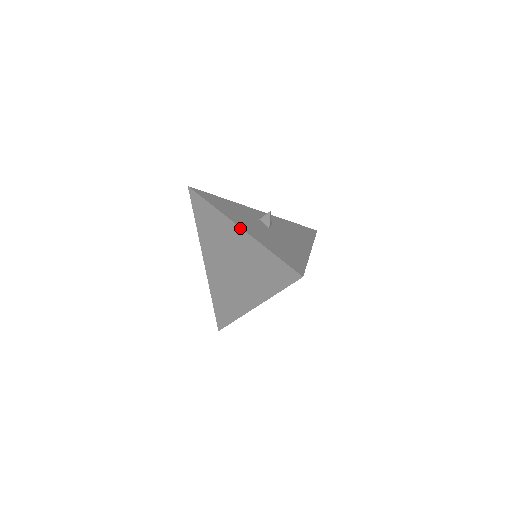
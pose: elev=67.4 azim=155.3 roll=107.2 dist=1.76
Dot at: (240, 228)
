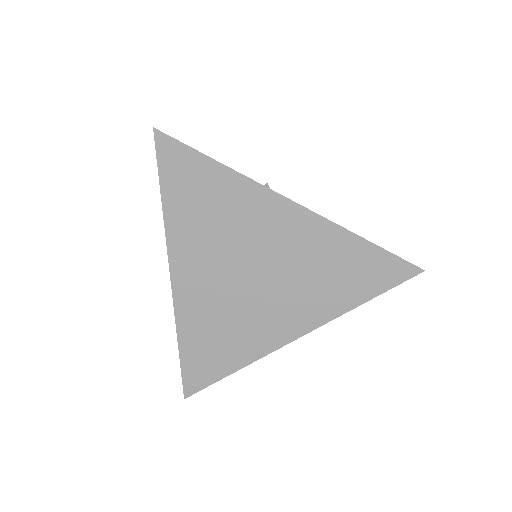
Dot at: (296, 204)
